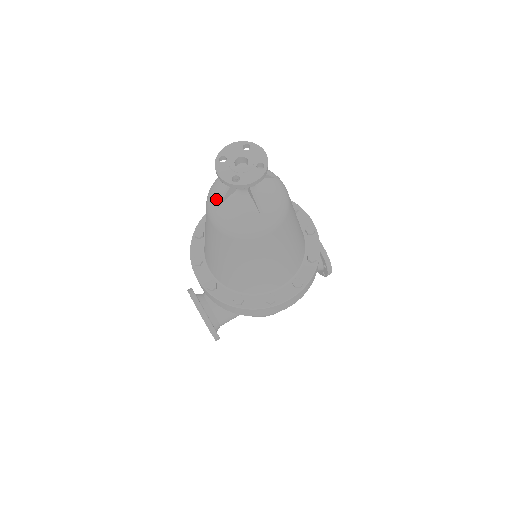
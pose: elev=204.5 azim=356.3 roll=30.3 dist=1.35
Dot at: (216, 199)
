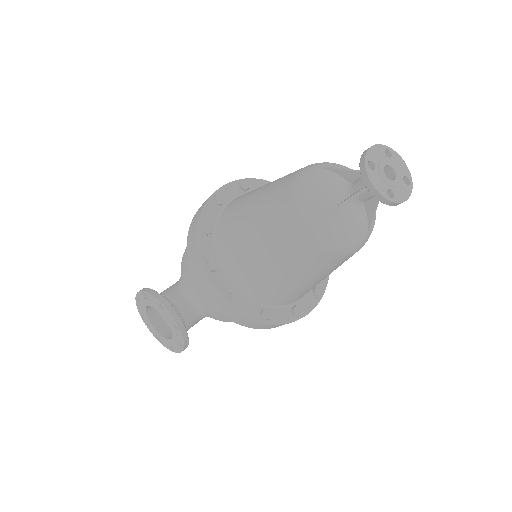
Dot at: (323, 206)
